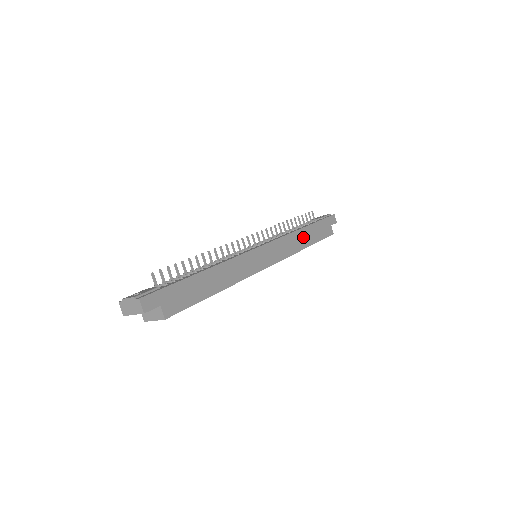
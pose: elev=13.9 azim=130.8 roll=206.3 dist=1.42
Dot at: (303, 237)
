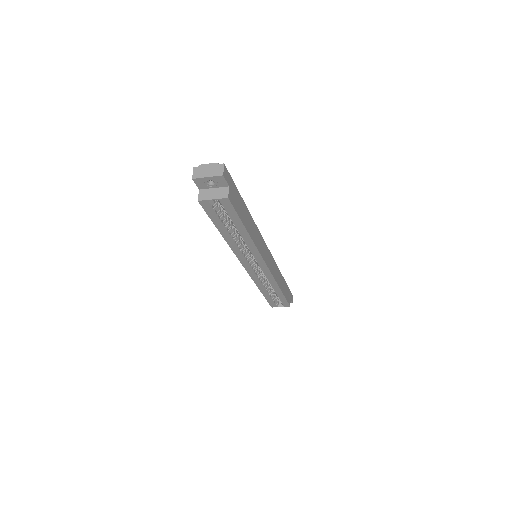
Dot at: (281, 280)
